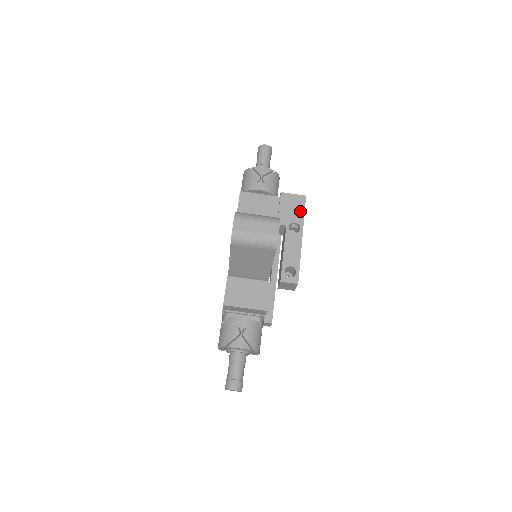
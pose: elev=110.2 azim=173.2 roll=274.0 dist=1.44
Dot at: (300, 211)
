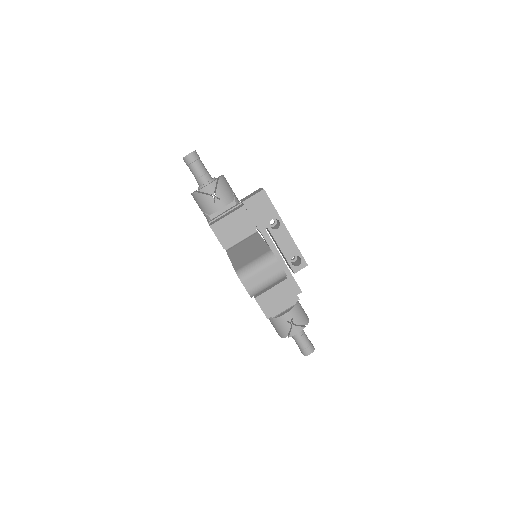
Dot at: (269, 207)
